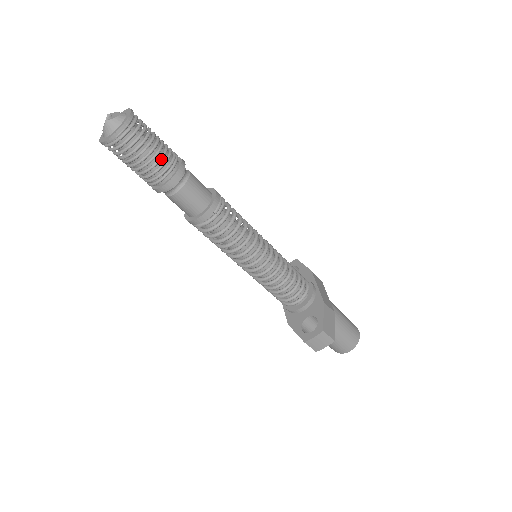
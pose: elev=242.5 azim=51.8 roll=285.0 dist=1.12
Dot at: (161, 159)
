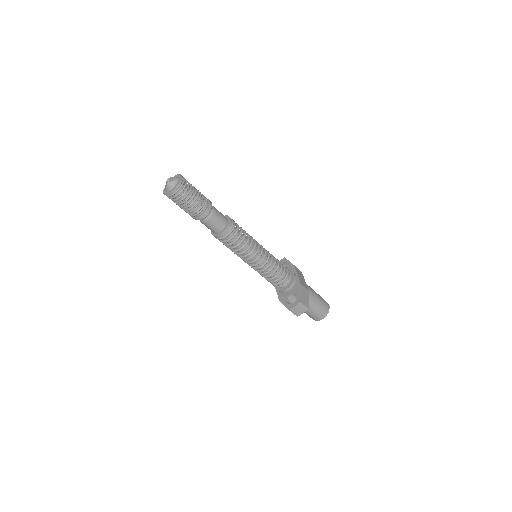
Dot at: (198, 202)
